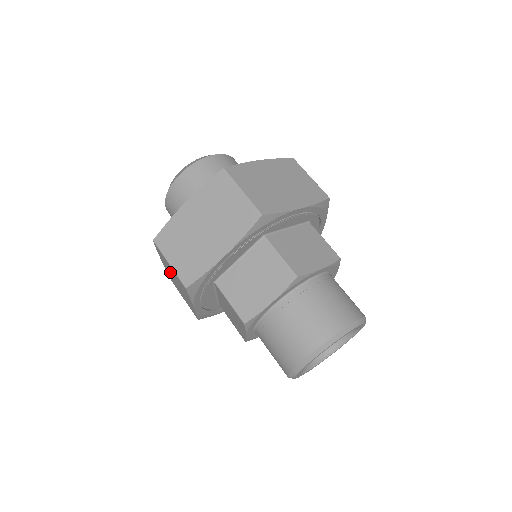
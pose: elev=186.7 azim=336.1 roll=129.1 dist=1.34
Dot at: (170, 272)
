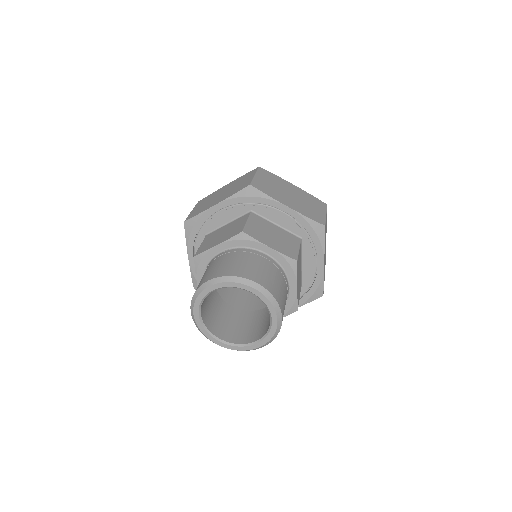
Dot at: (229, 187)
